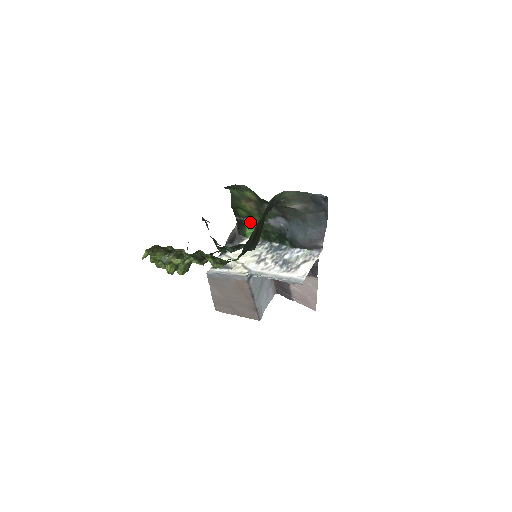
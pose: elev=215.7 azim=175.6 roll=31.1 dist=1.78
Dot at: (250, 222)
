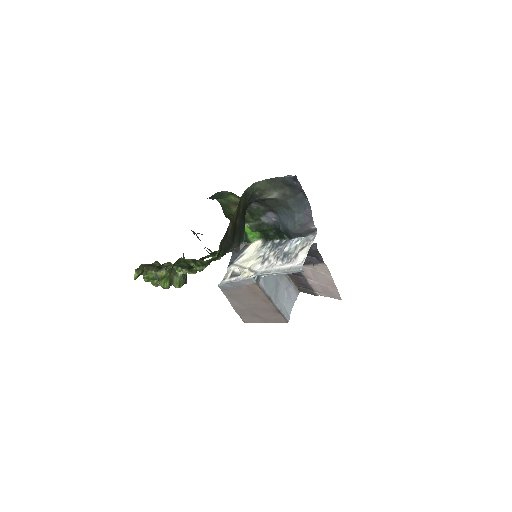
Dot at: (247, 226)
